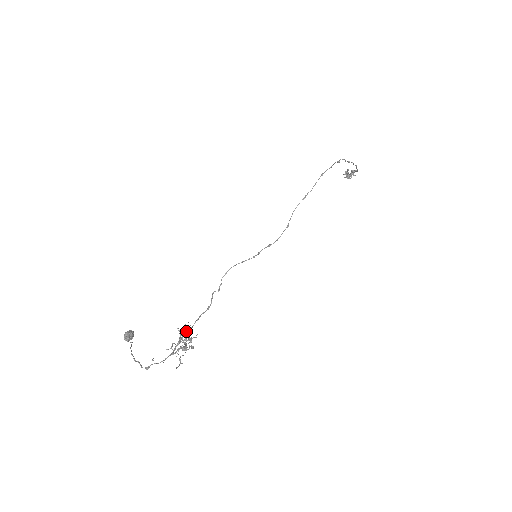
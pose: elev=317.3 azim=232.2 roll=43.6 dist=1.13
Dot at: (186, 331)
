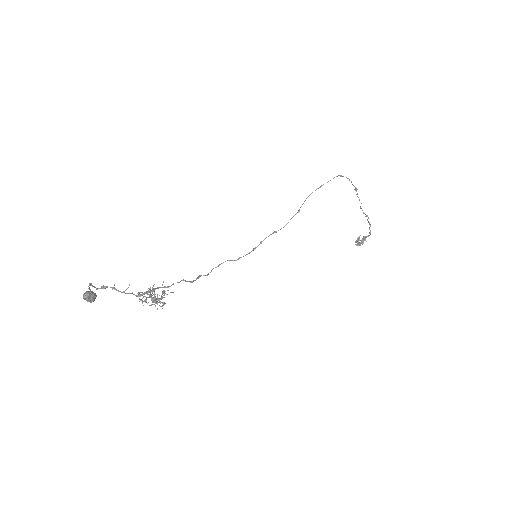
Dot at: (161, 287)
